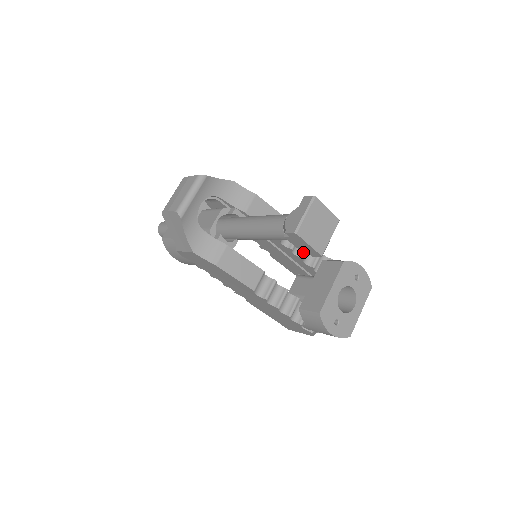
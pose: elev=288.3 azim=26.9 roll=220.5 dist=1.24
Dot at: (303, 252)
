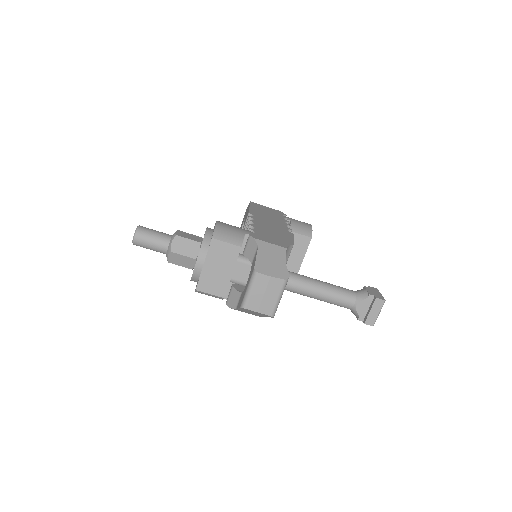
Dot at: occluded
